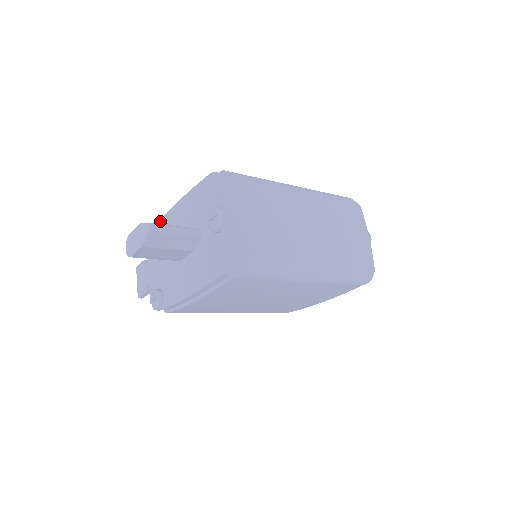
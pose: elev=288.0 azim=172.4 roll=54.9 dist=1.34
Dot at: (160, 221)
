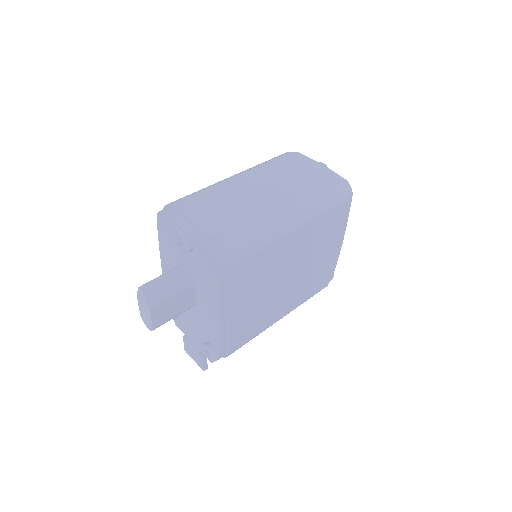
Dot at: occluded
